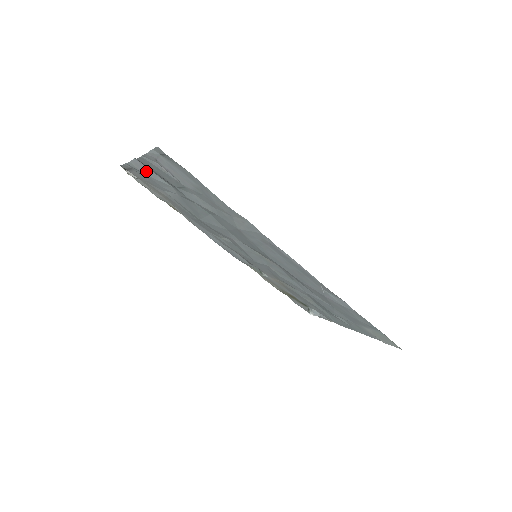
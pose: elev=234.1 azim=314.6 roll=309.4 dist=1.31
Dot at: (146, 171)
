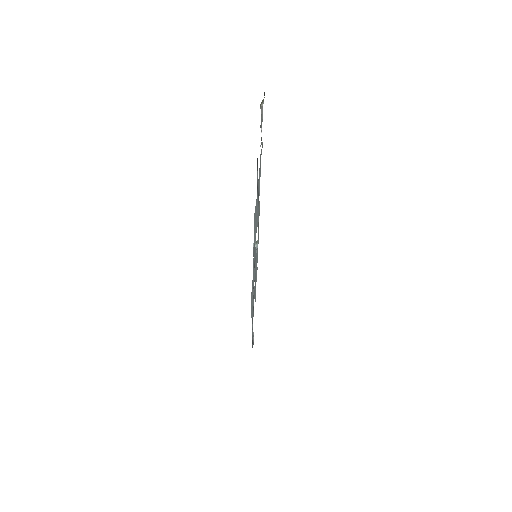
Dot at: occluded
